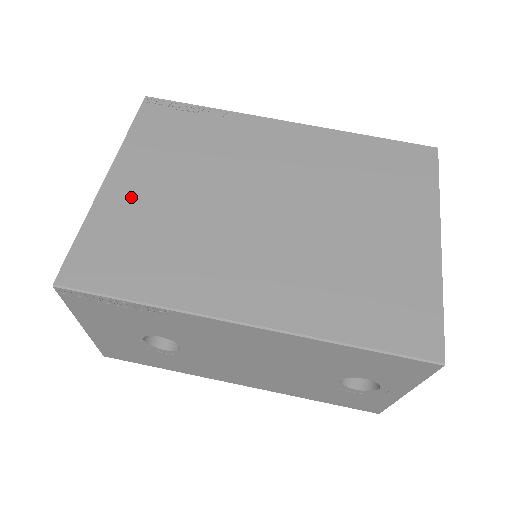
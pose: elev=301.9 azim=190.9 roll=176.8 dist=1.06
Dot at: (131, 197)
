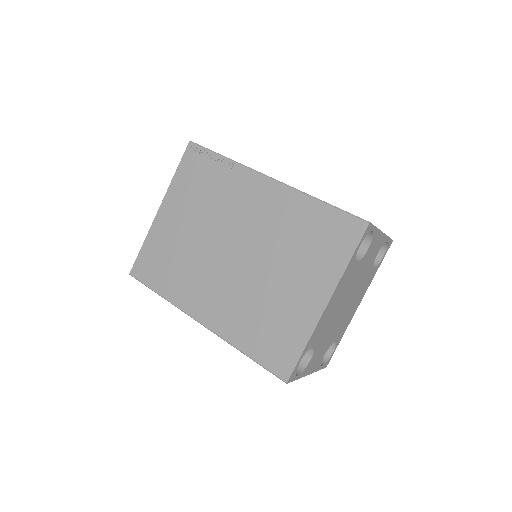
Dot at: (167, 227)
